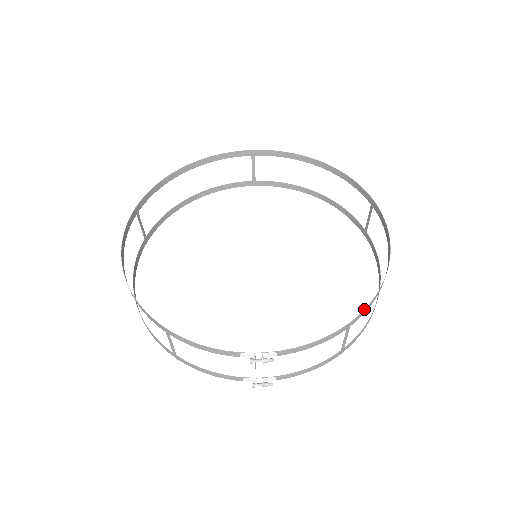
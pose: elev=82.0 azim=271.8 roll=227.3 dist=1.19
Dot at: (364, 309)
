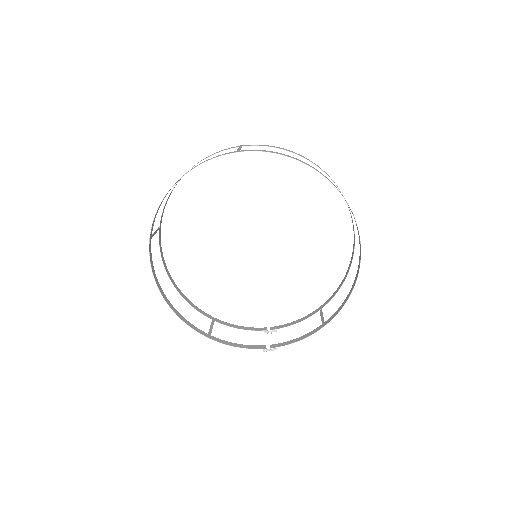
Dot at: occluded
